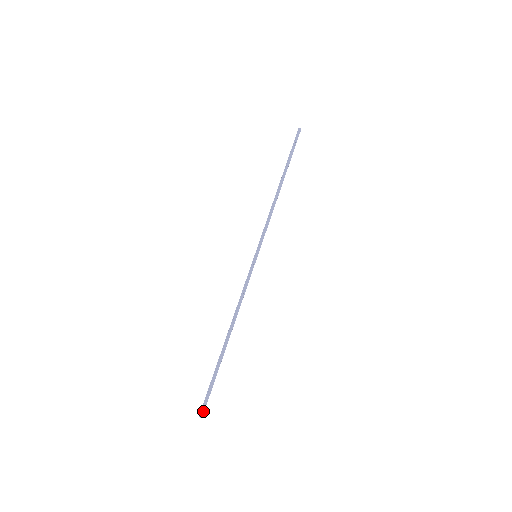
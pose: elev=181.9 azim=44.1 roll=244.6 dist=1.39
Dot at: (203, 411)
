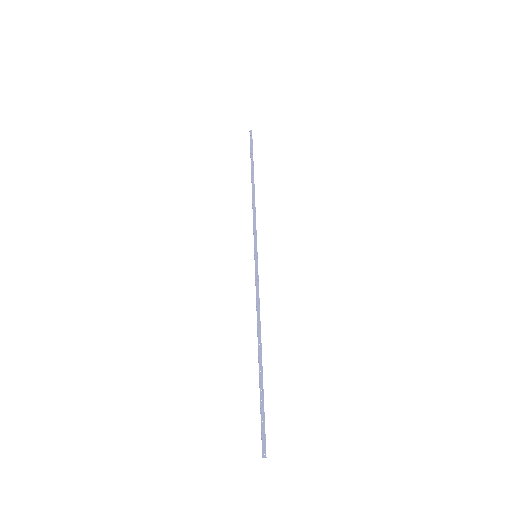
Dot at: (265, 448)
